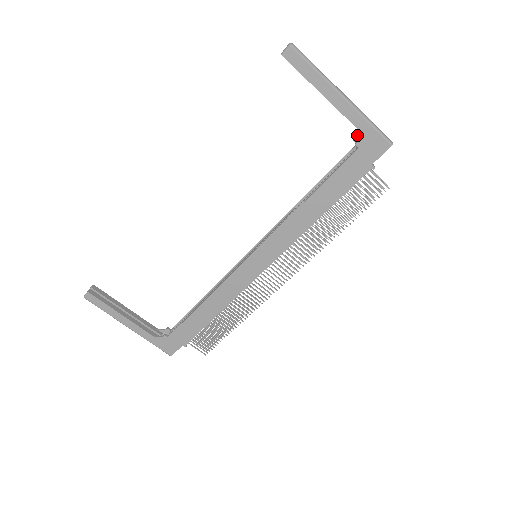
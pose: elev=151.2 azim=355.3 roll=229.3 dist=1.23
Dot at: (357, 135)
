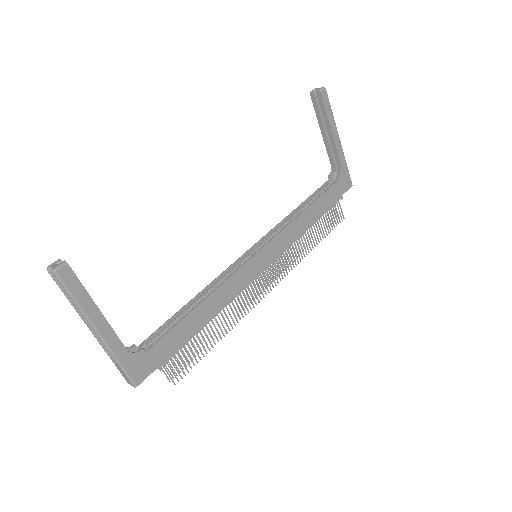
Dot at: (331, 173)
